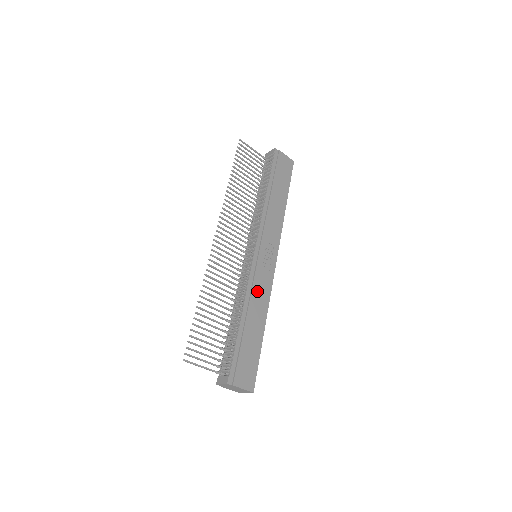
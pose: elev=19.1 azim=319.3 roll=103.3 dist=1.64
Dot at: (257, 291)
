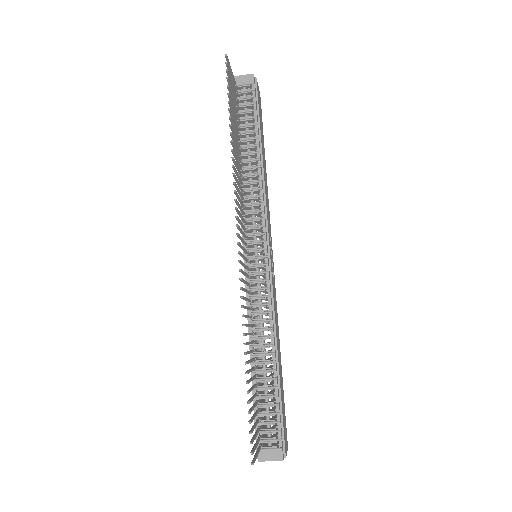
Dot at: (275, 313)
